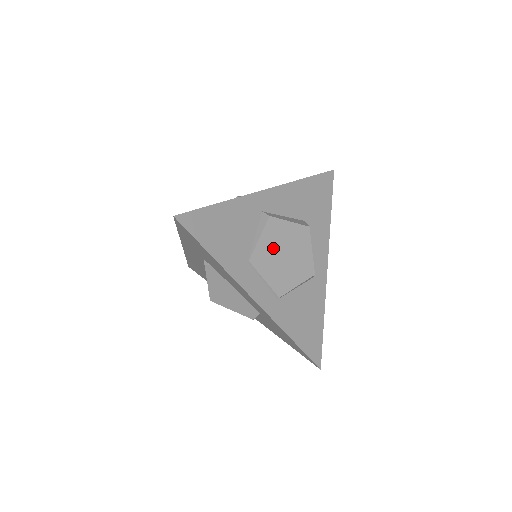
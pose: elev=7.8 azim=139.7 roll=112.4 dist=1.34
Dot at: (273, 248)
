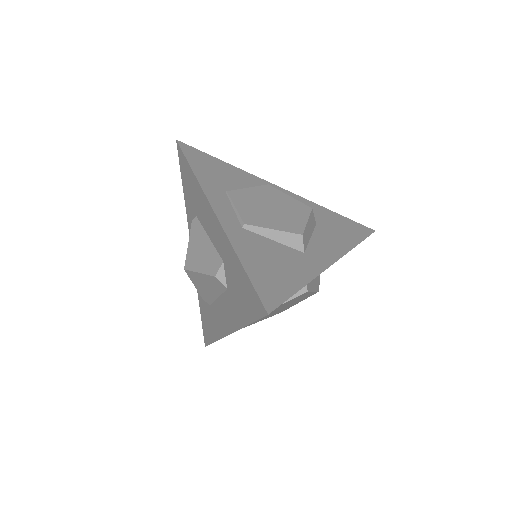
Dot at: (260, 198)
